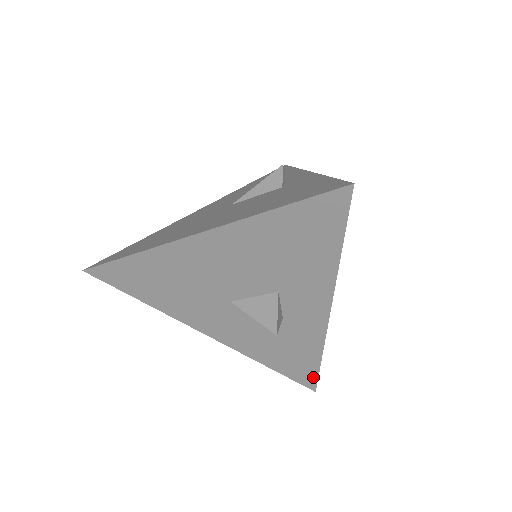
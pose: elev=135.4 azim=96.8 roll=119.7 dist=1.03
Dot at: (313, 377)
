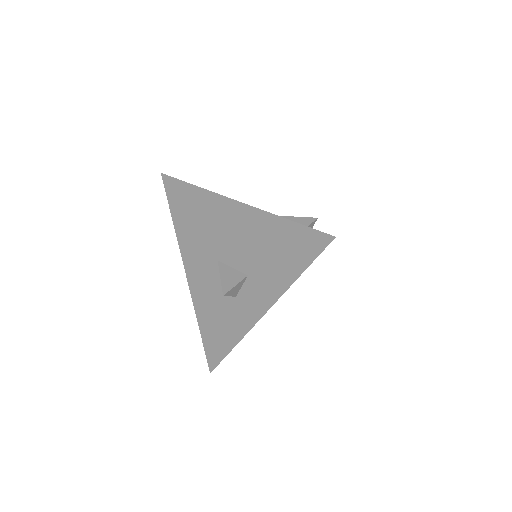
Dot at: (218, 359)
